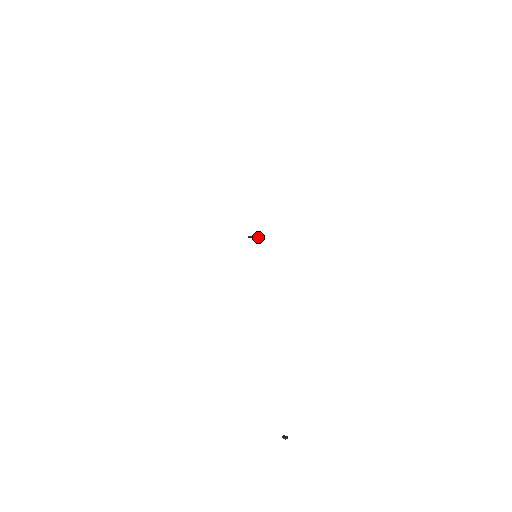
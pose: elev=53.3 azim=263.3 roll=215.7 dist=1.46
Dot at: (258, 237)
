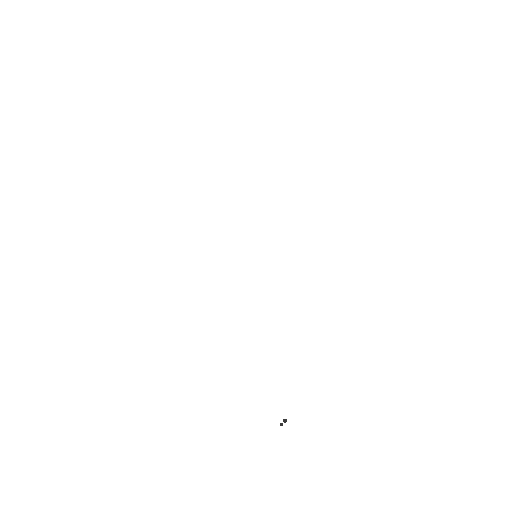
Dot at: occluded
